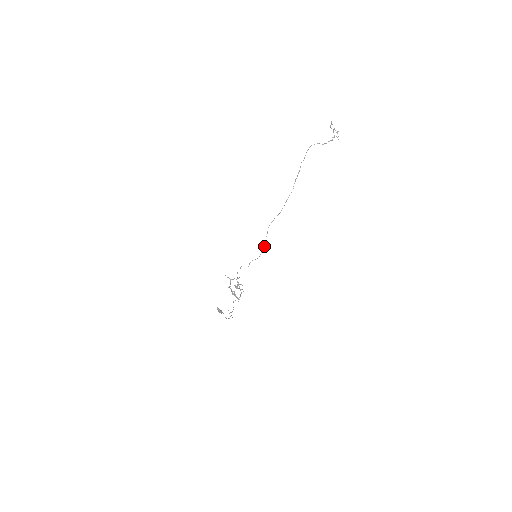
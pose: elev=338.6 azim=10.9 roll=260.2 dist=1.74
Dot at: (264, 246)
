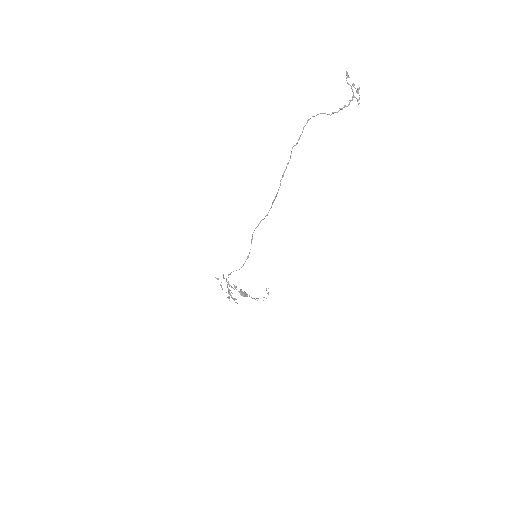
Dot at: (248, 255)
